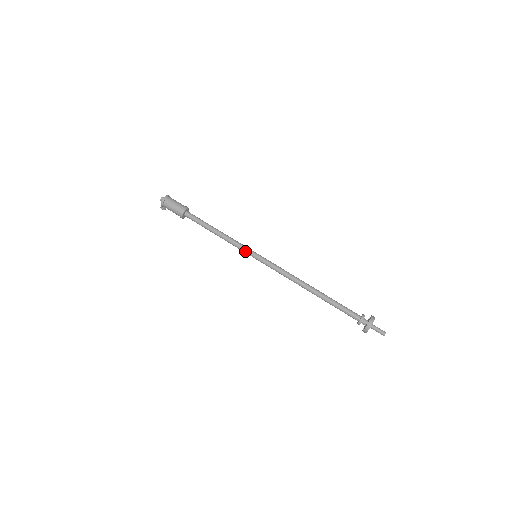
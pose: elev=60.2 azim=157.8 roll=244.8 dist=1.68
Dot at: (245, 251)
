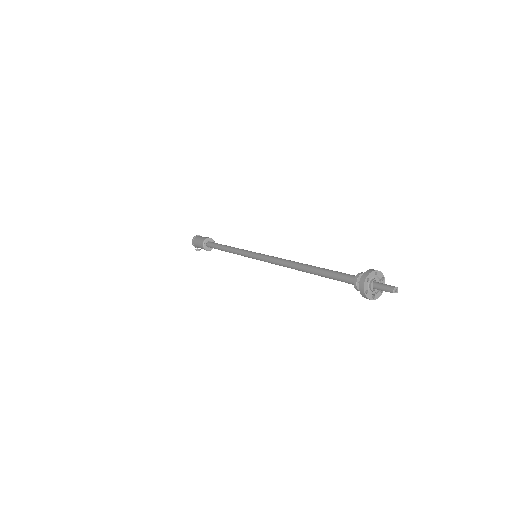
Dot at: (246, 254)
